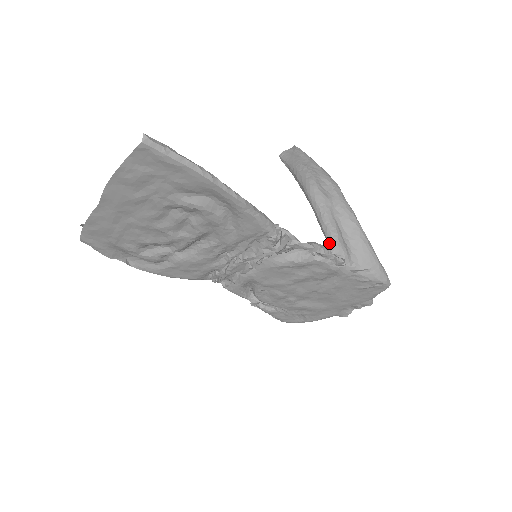
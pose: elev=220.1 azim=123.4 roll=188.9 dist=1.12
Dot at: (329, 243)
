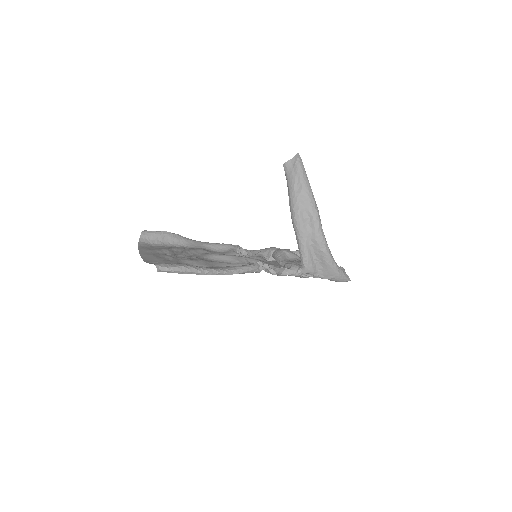
Dot at: (302, 265)
